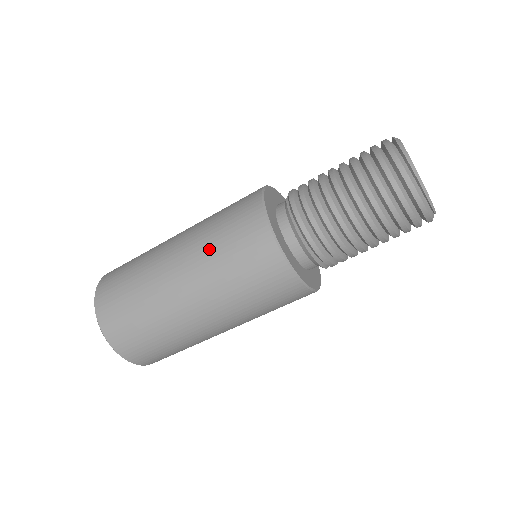
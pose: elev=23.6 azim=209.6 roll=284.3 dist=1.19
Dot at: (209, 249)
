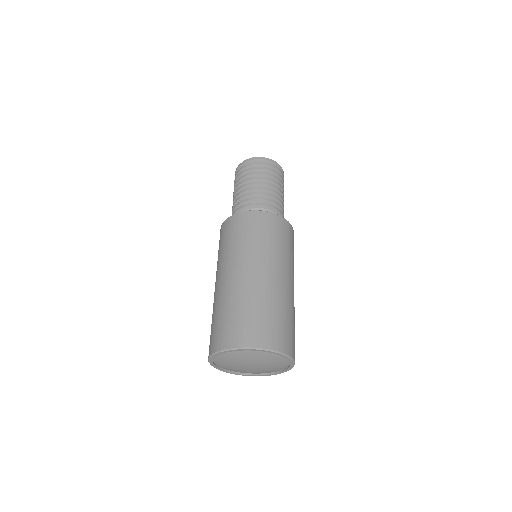
Dot at: (217, 263)
